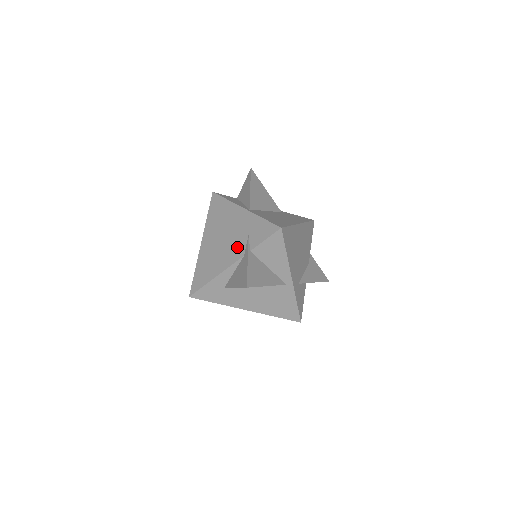
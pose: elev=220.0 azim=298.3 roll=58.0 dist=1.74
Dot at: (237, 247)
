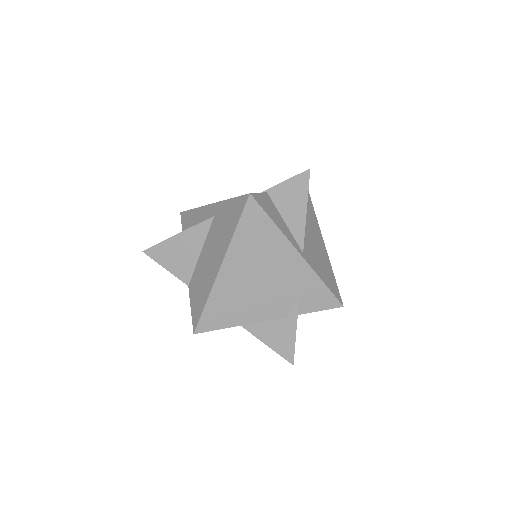
Dot at: (280, 303)
